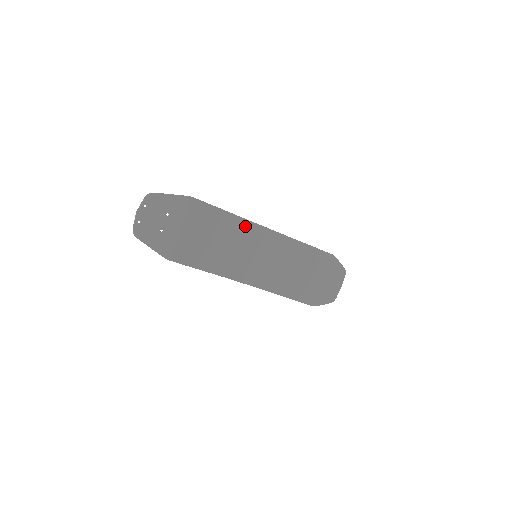
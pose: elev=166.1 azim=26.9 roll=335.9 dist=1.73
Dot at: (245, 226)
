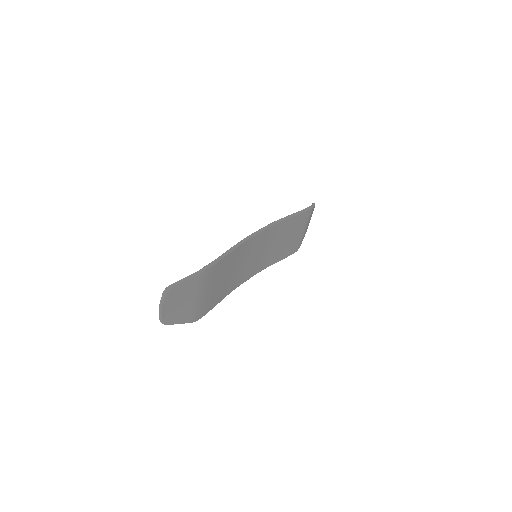
Dot at: (246, 245)
